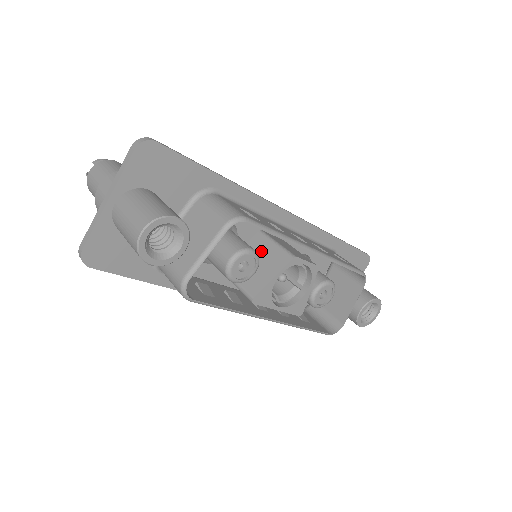
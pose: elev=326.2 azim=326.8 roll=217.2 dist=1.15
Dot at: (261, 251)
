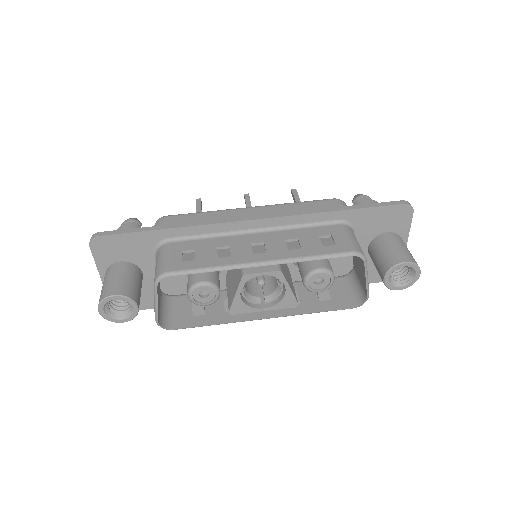
Dot at: occluded
